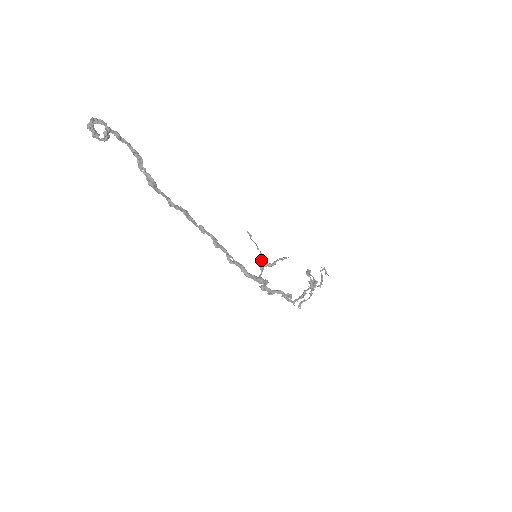
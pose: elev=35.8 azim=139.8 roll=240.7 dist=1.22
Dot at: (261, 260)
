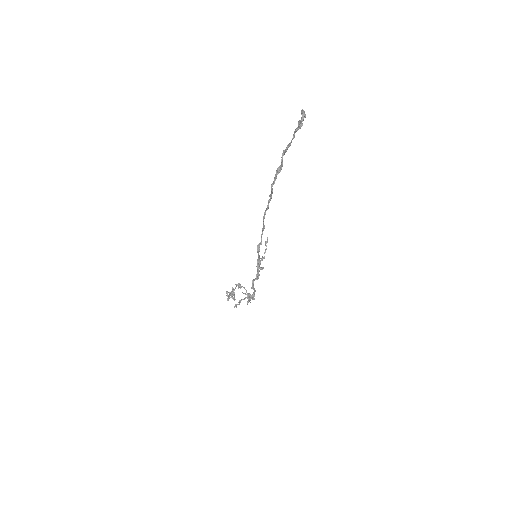
Dot at: (260, 261)
